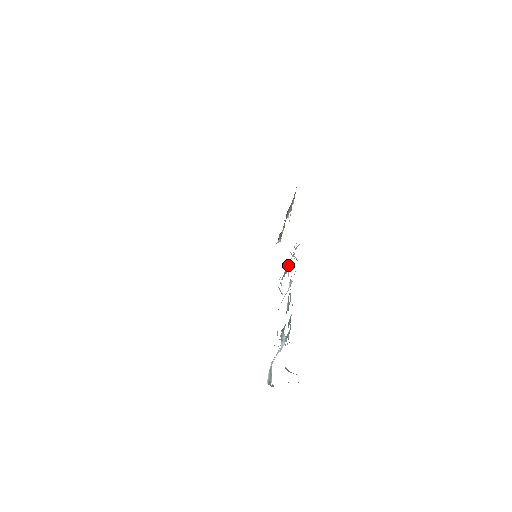
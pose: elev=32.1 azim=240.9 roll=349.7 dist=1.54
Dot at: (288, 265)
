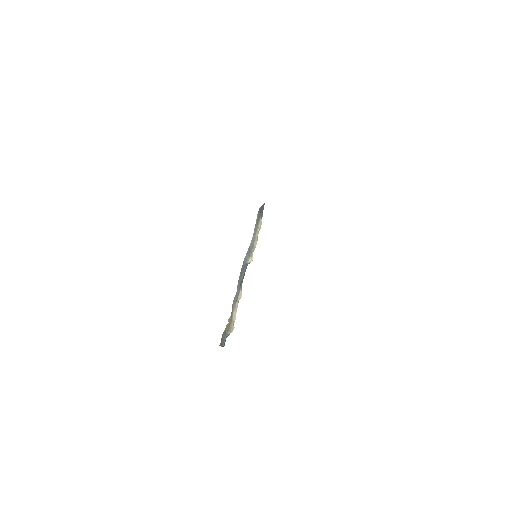
Dot at: occluded
